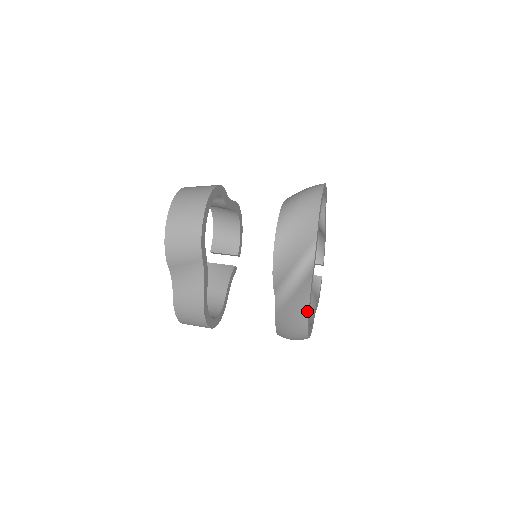
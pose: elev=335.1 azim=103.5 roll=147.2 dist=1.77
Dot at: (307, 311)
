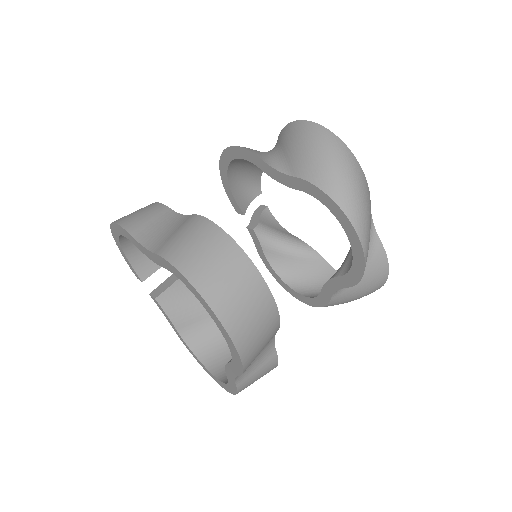
Dot at: (385, 279)
